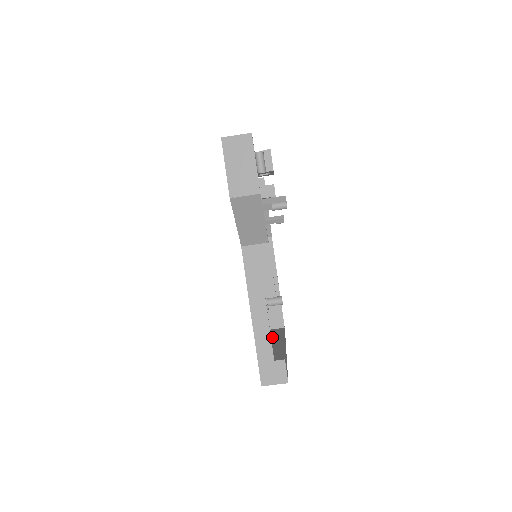
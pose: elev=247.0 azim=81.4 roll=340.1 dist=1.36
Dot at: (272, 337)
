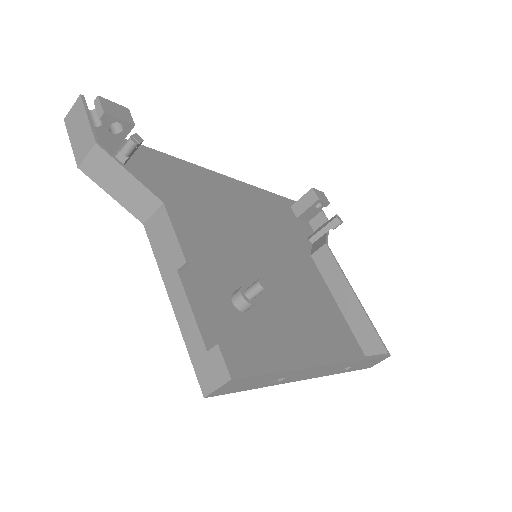
Dot at: occluded
